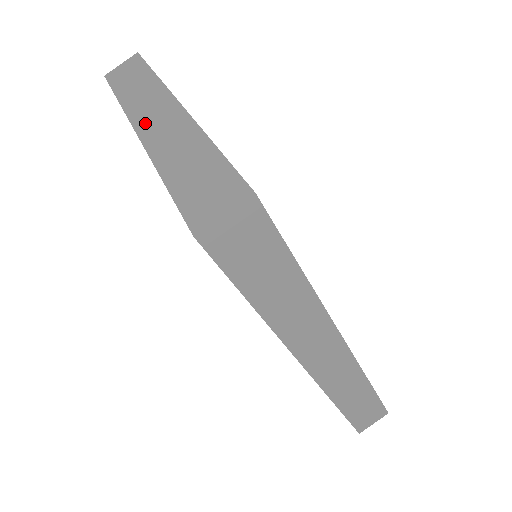
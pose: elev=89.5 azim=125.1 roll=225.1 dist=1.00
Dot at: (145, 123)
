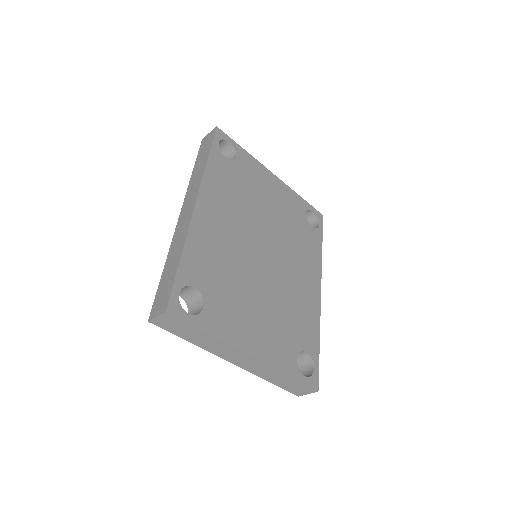
Dot at: (235, 361)
